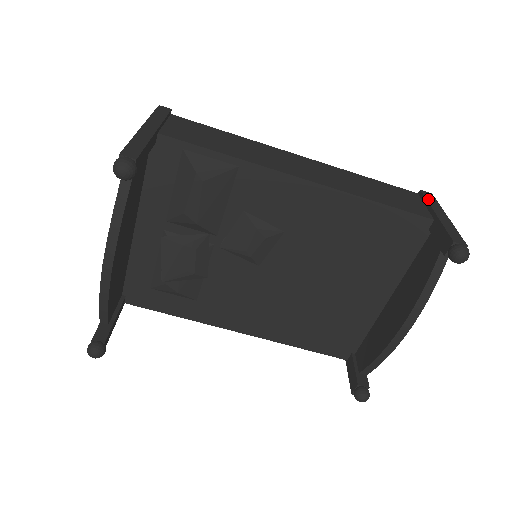
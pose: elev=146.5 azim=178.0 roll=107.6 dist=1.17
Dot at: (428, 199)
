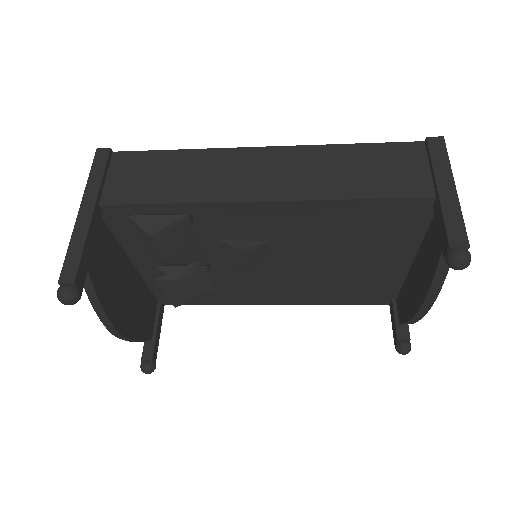
Dot at: (433, 157)
